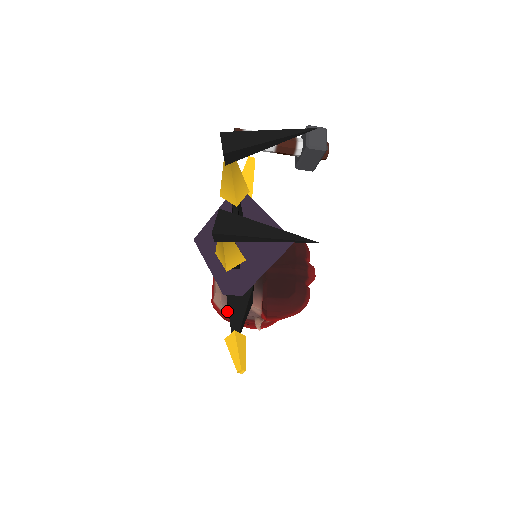
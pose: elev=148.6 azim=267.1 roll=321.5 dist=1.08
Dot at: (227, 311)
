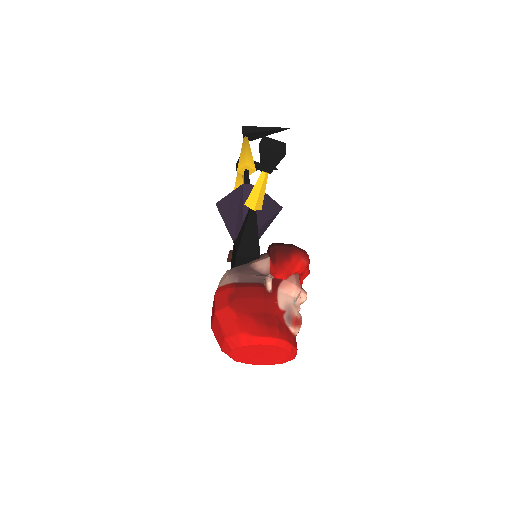
Dot at: (235, 278)
